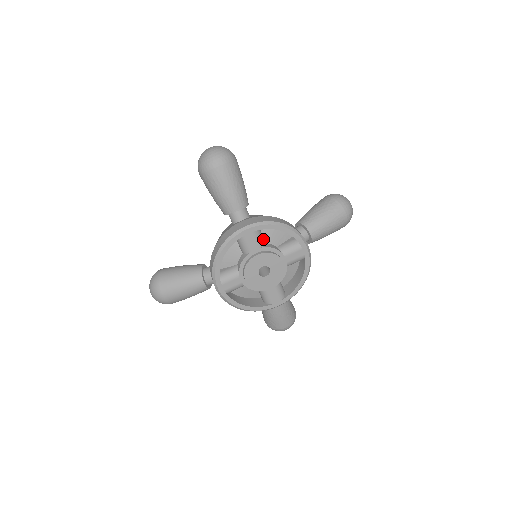
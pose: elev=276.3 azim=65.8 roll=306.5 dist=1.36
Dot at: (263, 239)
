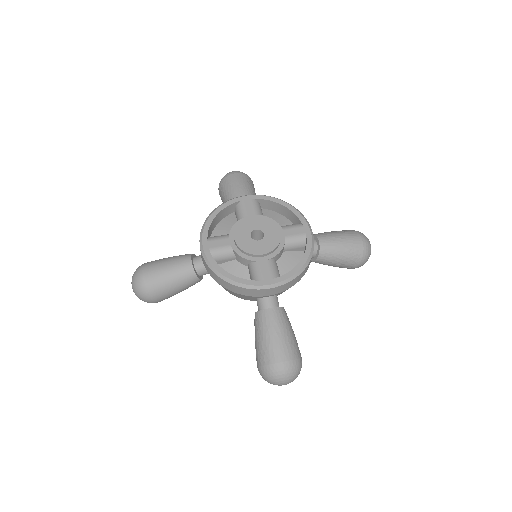
Dot at: (262, 214)
